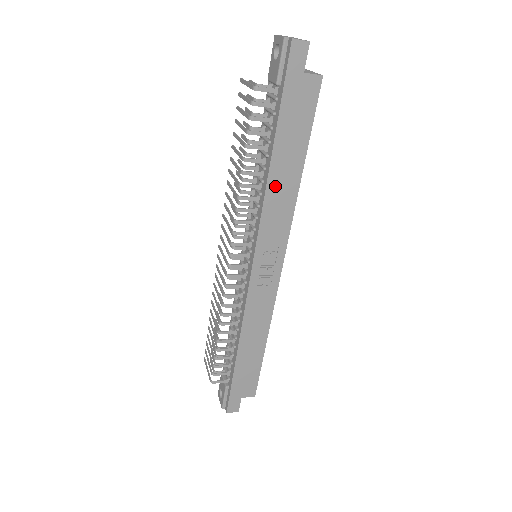
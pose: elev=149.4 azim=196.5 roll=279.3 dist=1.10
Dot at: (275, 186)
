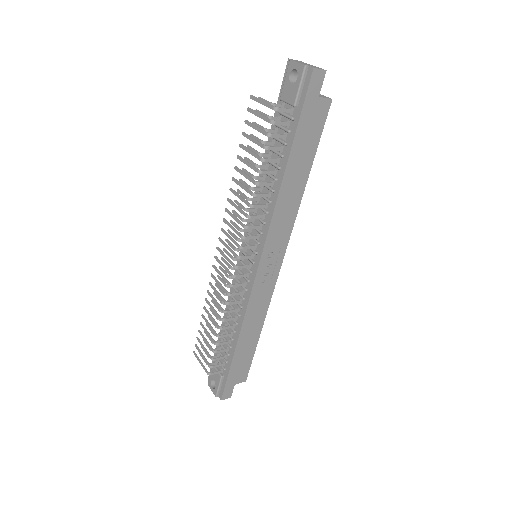
Dot at: (285, 195)
